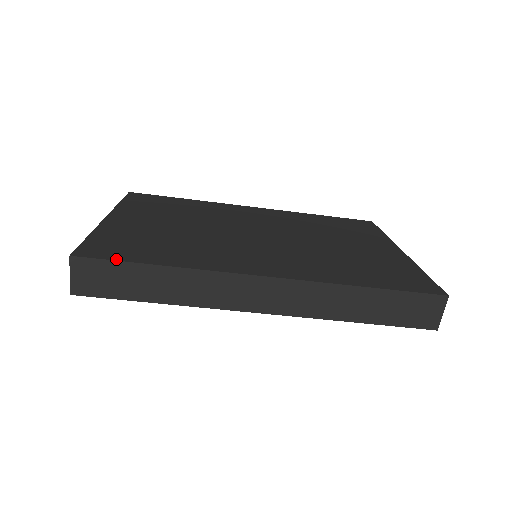
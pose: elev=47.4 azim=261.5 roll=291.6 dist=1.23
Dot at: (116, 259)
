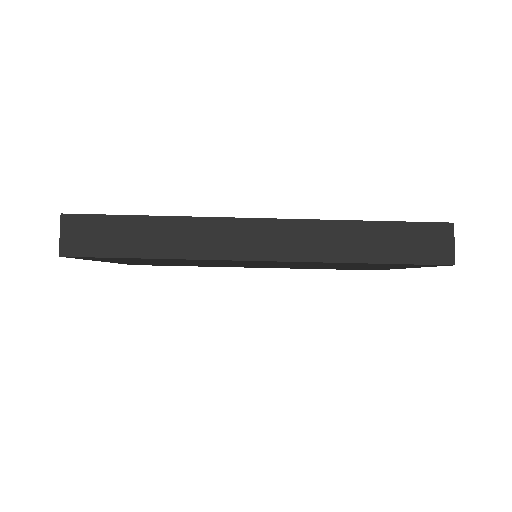
Dot at: (106, 215)
